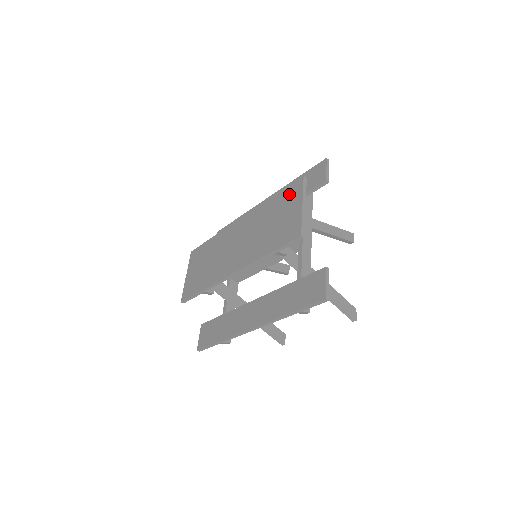
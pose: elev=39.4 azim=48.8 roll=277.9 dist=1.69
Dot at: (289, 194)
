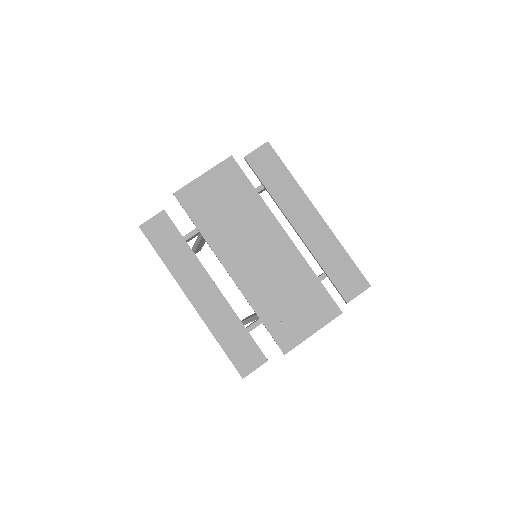
Dot at: (322, 304)
